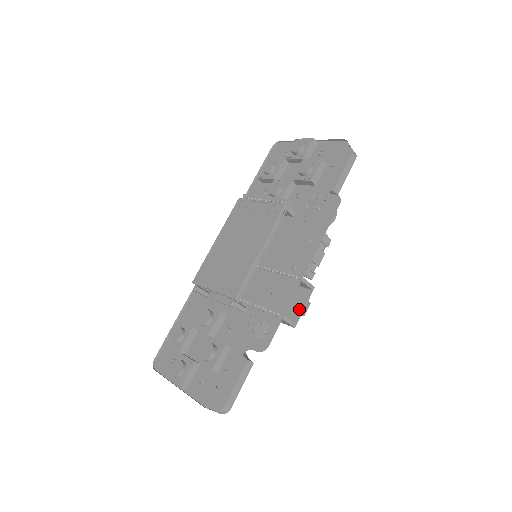
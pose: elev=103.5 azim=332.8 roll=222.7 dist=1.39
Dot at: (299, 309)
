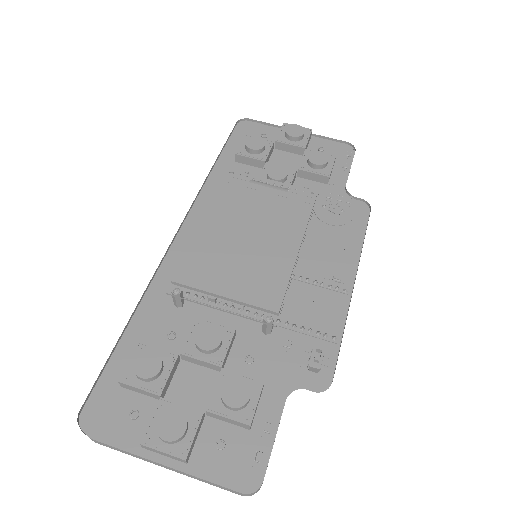
Dot at: occluded
